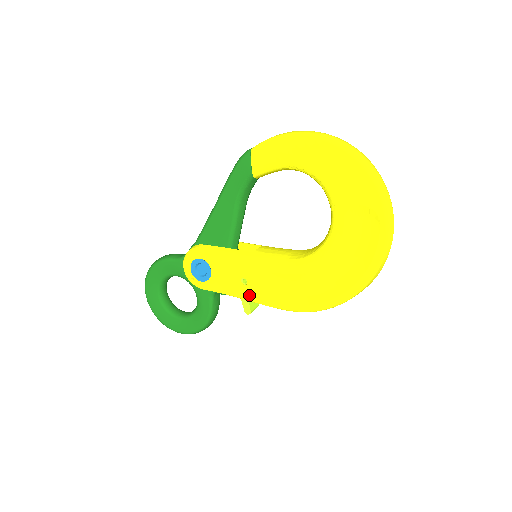
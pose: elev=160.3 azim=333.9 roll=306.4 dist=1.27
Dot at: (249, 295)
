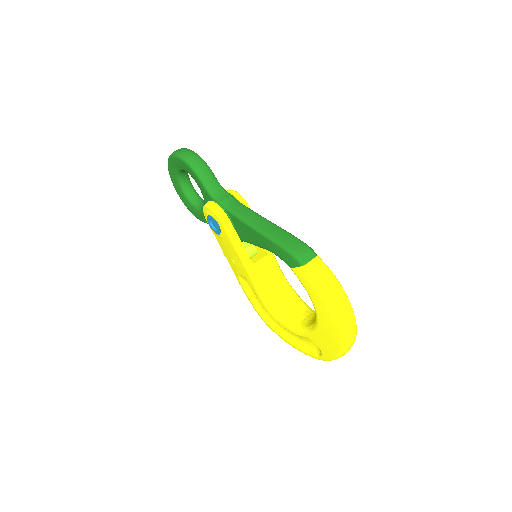
Dot at: (231, 264)
